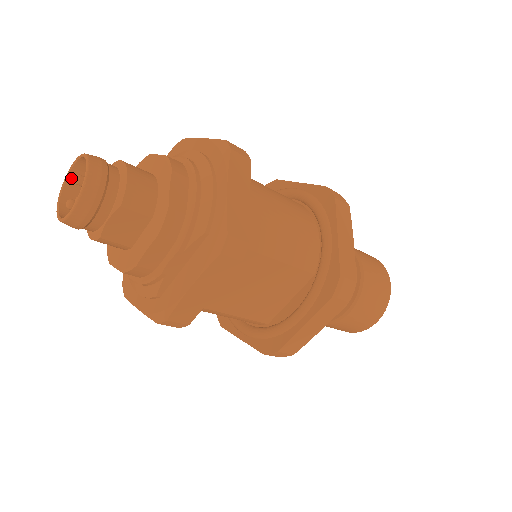
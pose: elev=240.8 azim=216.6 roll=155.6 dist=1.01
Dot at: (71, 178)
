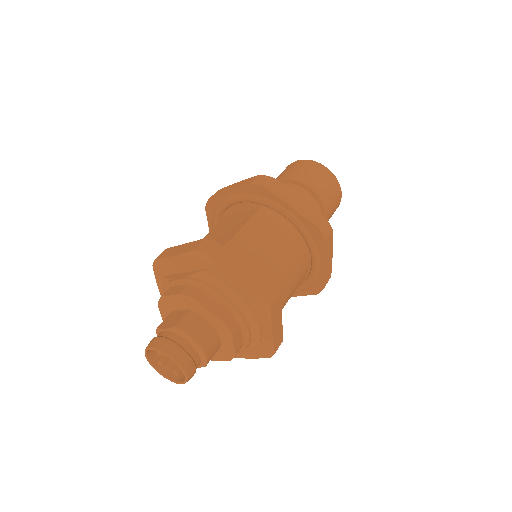
Dot at: occluded
